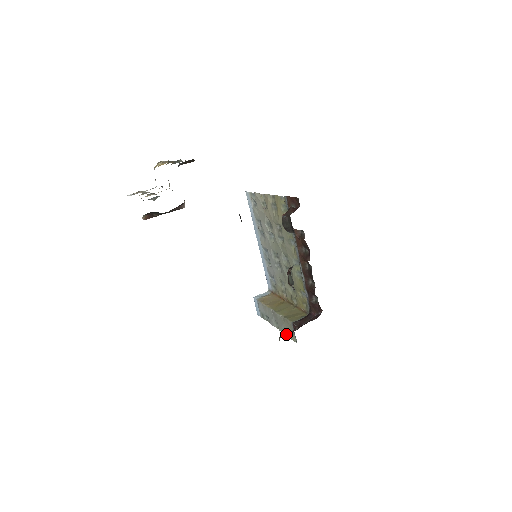
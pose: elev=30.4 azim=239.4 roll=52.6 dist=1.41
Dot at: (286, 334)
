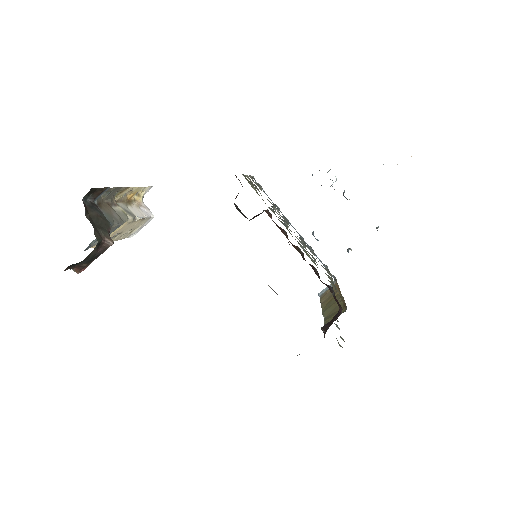
Dot at: (341, 338)
